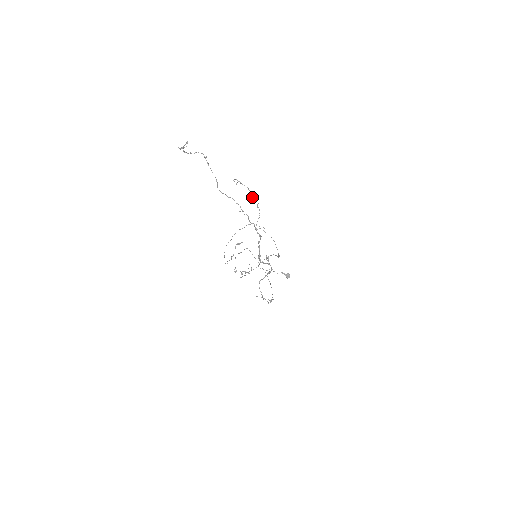
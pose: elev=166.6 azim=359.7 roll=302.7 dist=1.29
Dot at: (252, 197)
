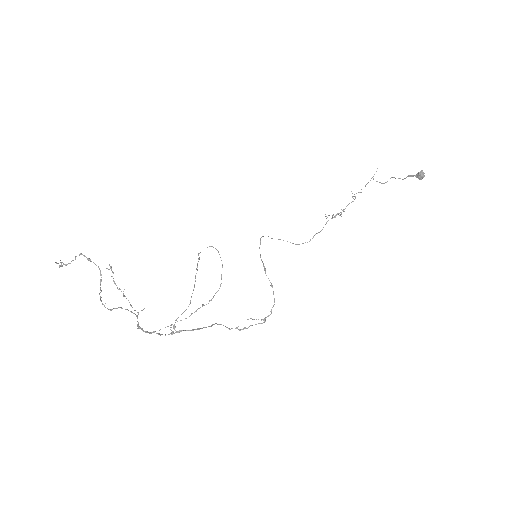
Dot at: occluded
